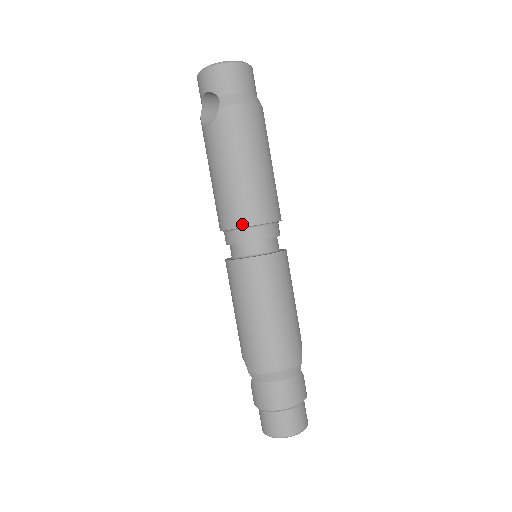
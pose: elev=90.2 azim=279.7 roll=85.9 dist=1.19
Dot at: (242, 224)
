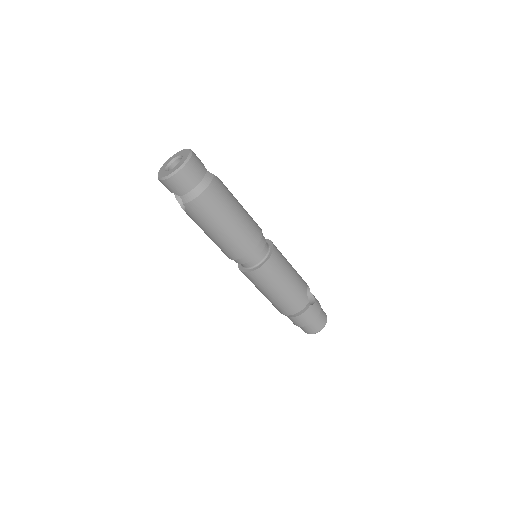
Dot at: (236, 258)
